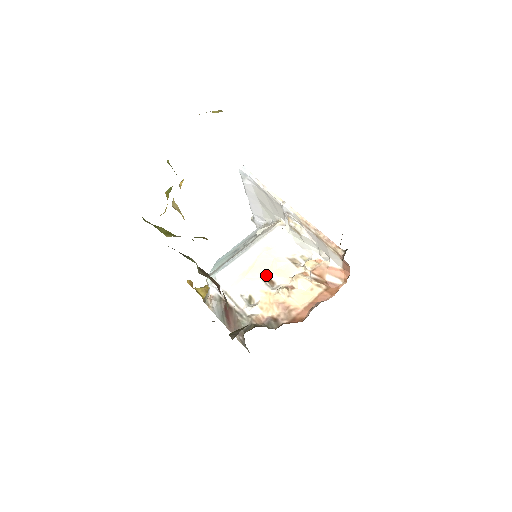
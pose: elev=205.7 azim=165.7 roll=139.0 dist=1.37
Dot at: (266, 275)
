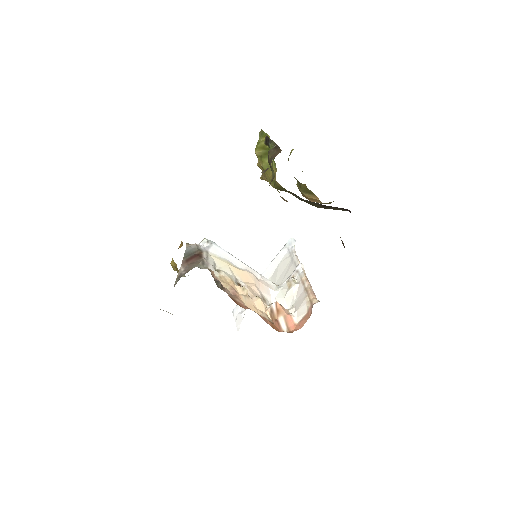
Dot at: (240, 281)
